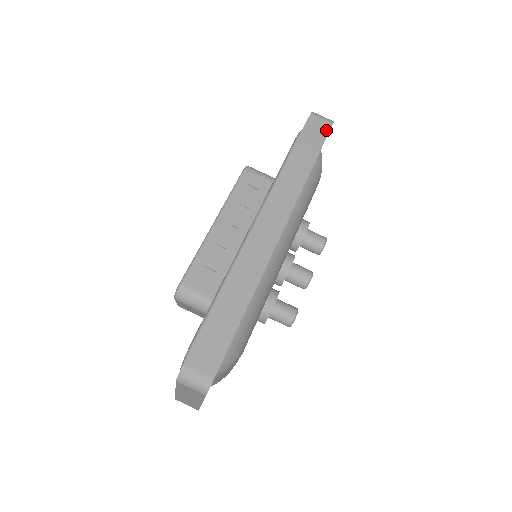
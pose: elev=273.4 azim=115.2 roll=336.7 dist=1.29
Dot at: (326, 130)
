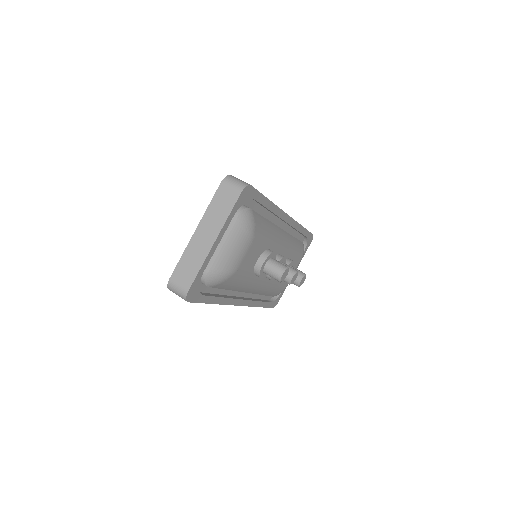
Dot at: occluded
